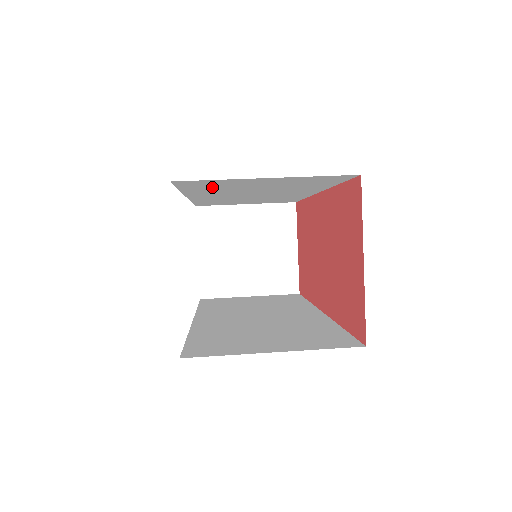
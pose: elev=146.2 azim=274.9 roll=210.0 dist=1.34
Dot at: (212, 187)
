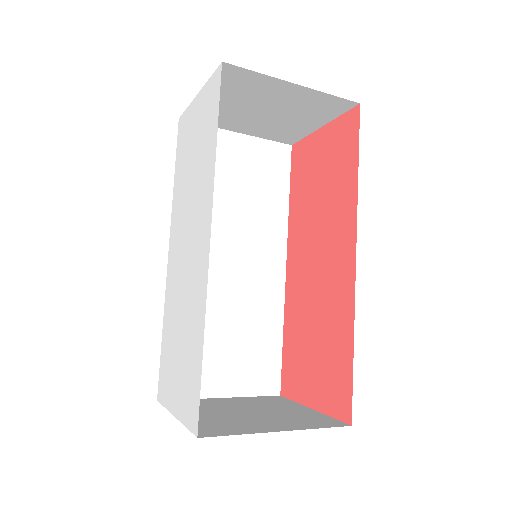
Dot at: occluded
